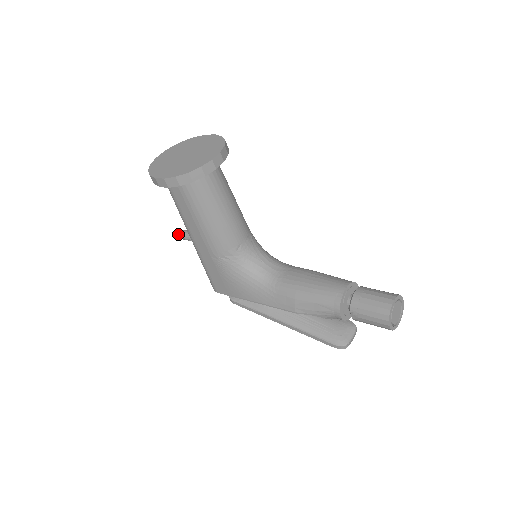
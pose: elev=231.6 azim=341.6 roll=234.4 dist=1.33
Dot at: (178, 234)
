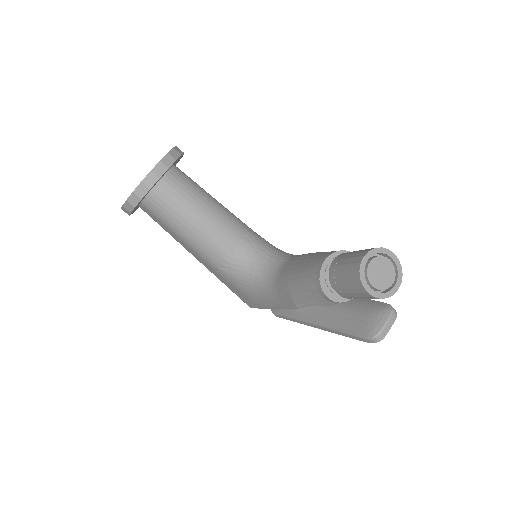
Dot at: occluded
